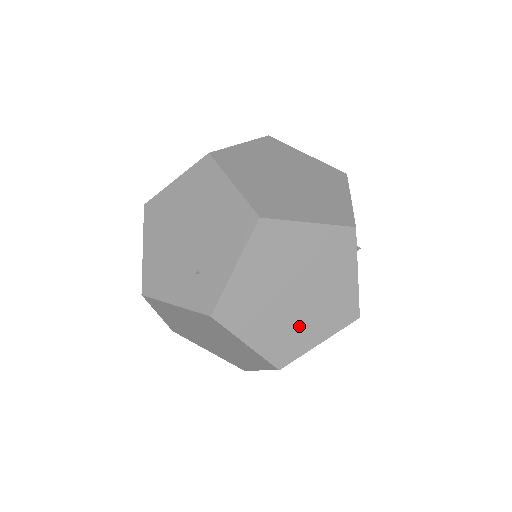
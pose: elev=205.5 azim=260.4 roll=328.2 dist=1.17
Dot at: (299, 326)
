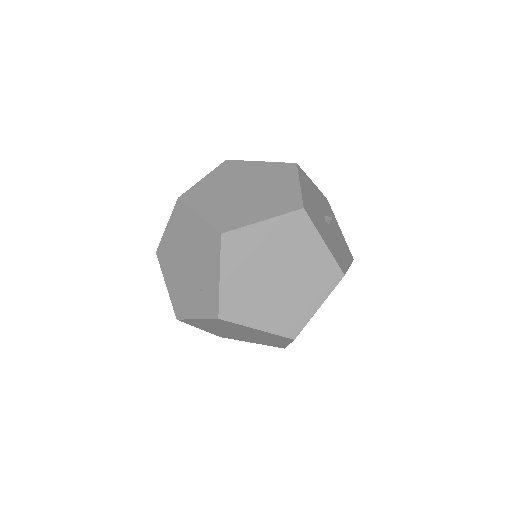
Dot at: (294, 301)
